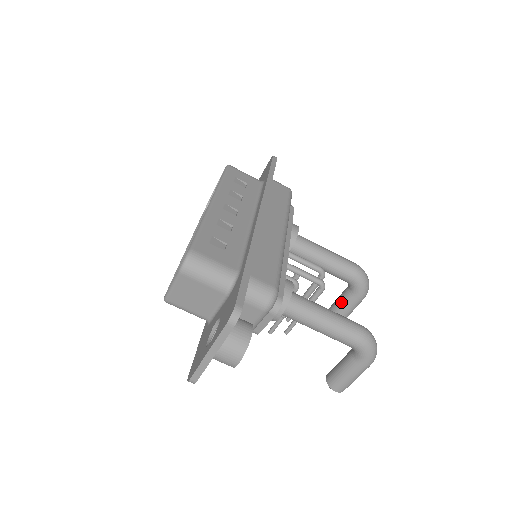
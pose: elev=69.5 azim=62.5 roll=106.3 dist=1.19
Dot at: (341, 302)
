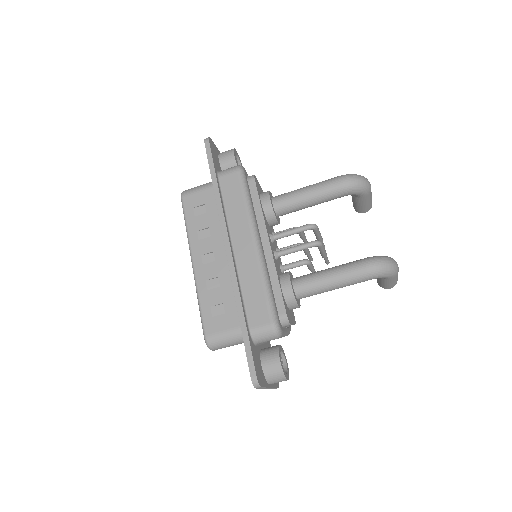
Dot at: (355, 202)
